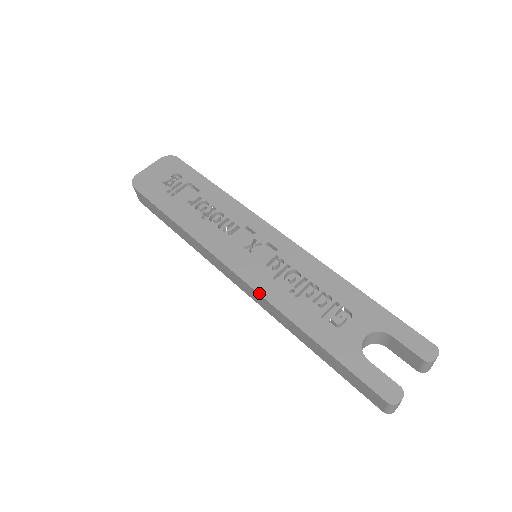
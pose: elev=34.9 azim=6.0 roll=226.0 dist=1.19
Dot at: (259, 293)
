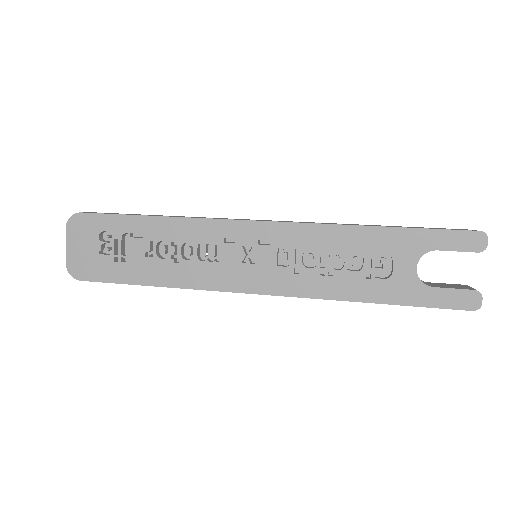
Dot at: occluded
